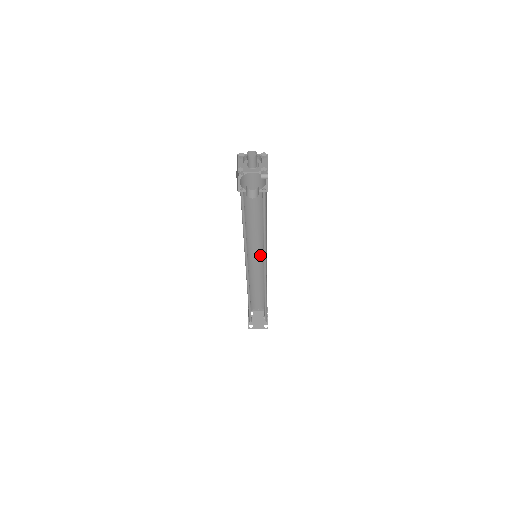
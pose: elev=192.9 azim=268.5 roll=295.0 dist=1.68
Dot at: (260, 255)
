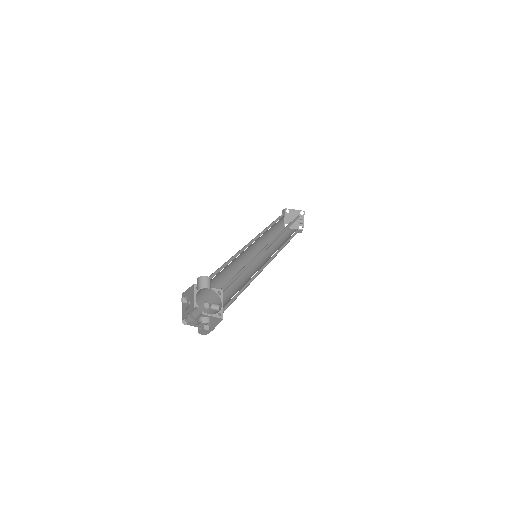
Dot at: occluded
